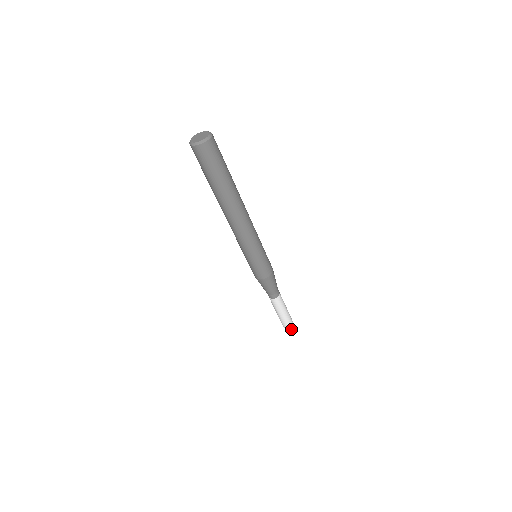
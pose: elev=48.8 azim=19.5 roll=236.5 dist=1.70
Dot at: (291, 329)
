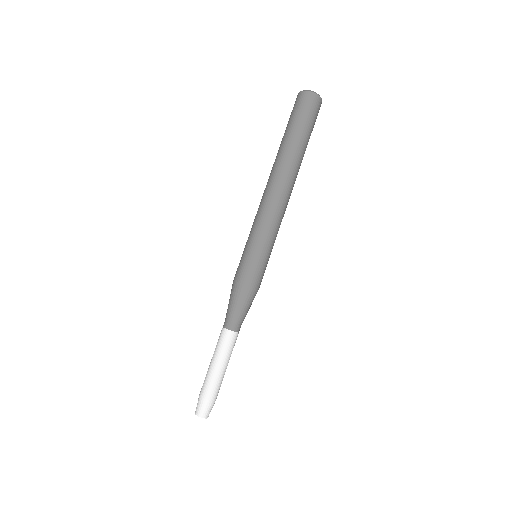
Dot at: (201, 405)
